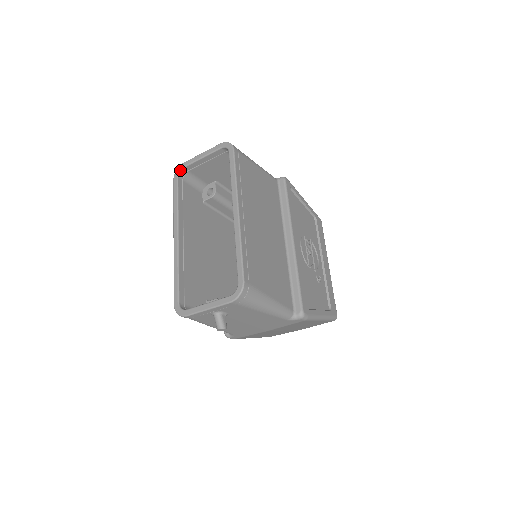
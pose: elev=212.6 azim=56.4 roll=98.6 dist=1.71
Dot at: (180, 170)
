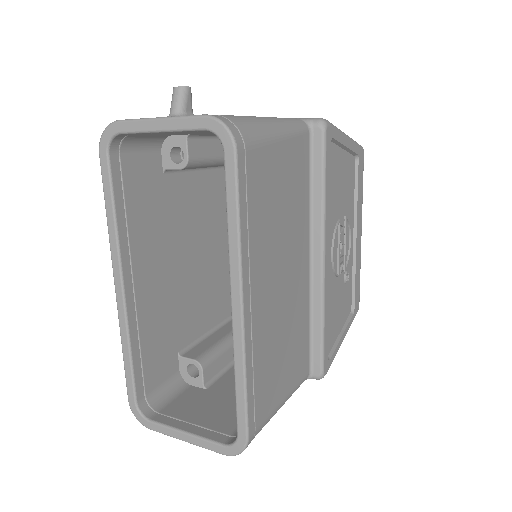
Dot at: (111, 137)
